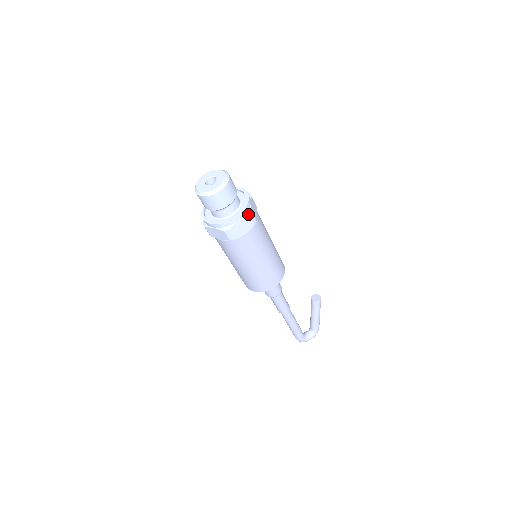
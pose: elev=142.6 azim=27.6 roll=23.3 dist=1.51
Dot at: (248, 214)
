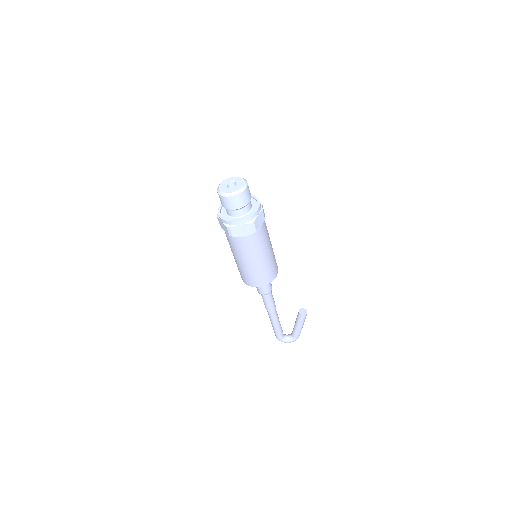
Dot at: (250, 222)
